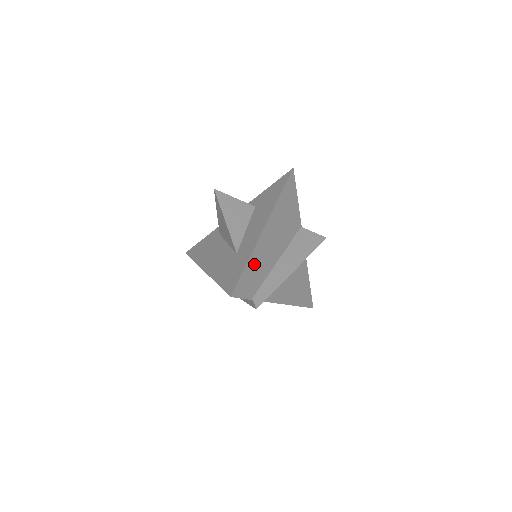
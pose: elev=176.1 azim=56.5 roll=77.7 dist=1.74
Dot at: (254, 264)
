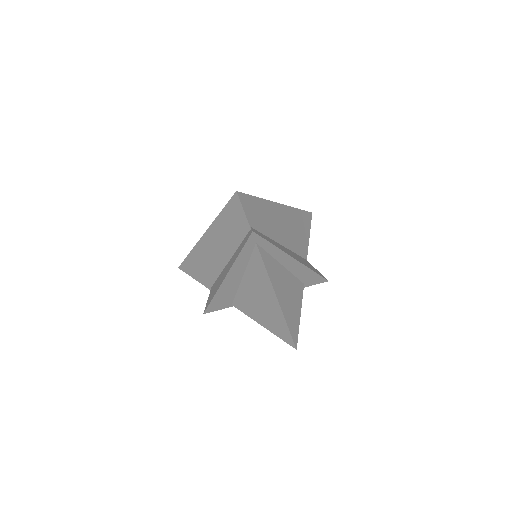
Dot at: (263, 209)
